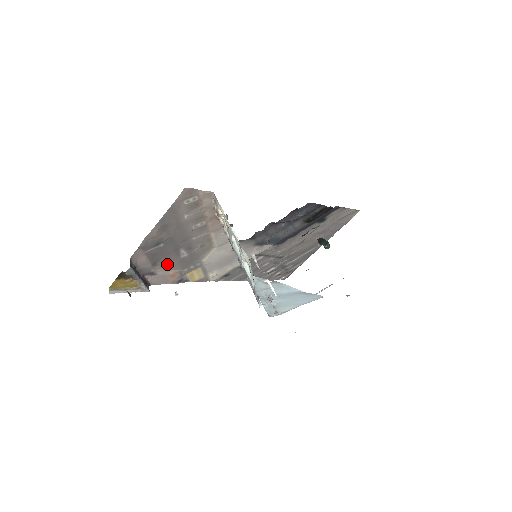
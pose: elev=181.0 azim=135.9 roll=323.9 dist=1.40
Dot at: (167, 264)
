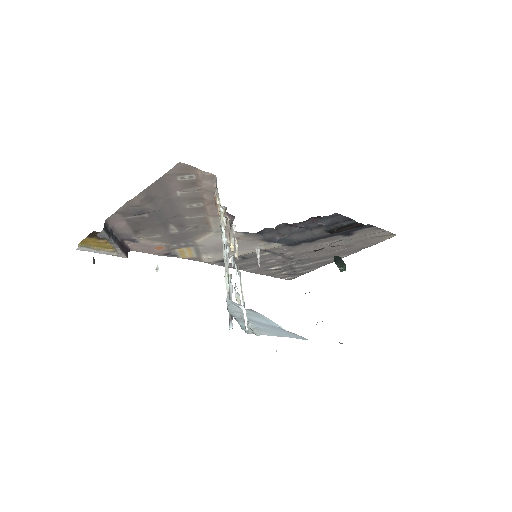
Dot at: (152, 235)
